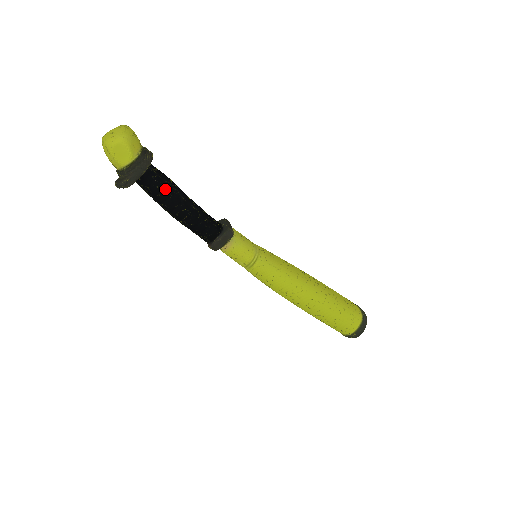
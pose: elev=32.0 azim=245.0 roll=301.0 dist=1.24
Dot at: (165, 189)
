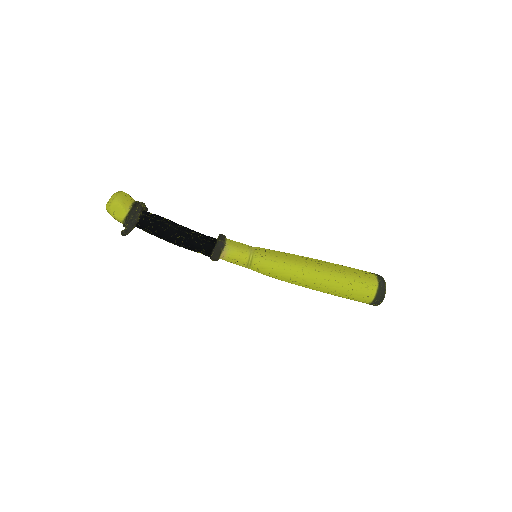
Dot at: (159, 226)
